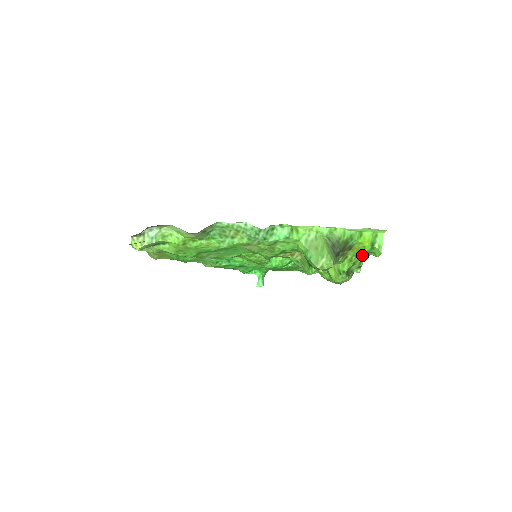
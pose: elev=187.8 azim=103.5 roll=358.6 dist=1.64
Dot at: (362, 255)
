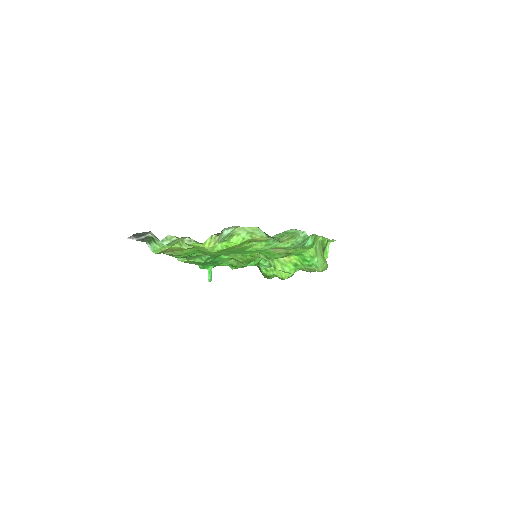
Dot at: occluded
